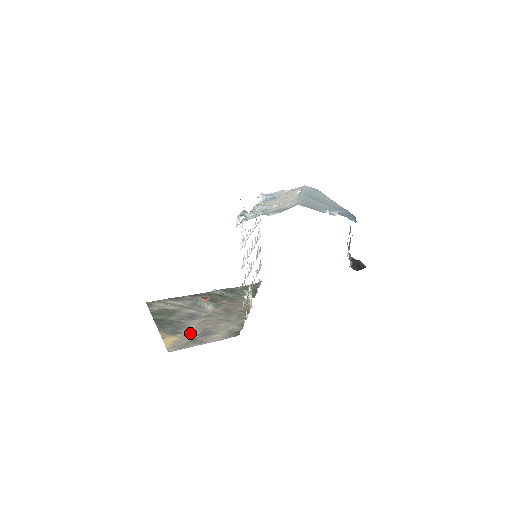
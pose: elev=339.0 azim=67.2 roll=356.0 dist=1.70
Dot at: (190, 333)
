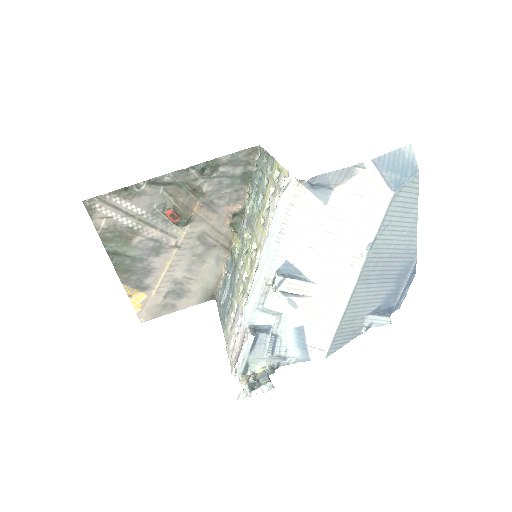
Dot at: (160, 289)
